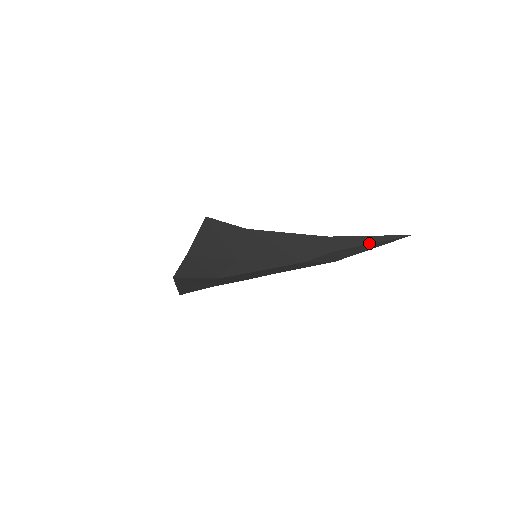
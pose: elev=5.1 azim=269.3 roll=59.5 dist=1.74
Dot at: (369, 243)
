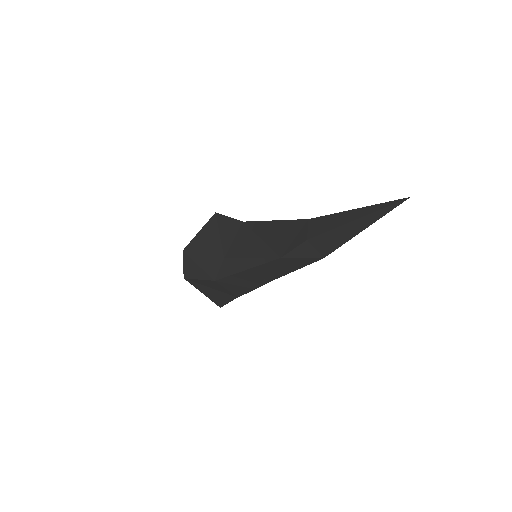
Dot at: (349, 221)
